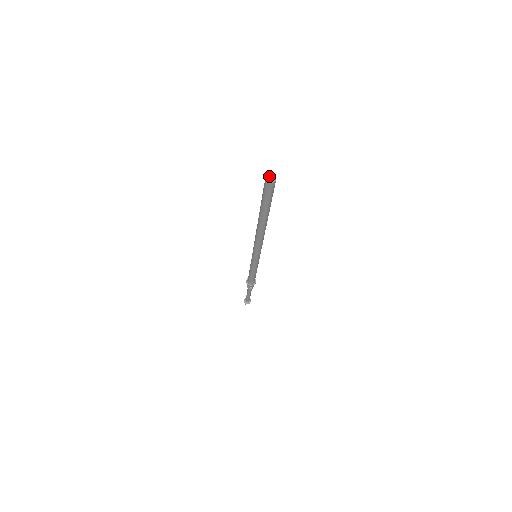
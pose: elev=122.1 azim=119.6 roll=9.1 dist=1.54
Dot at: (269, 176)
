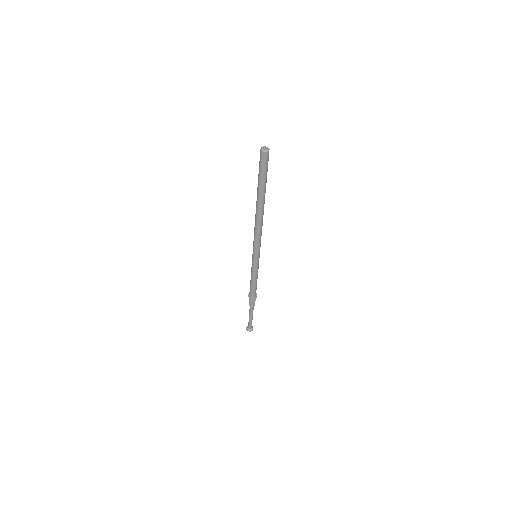
Dot at: (264, 147)
